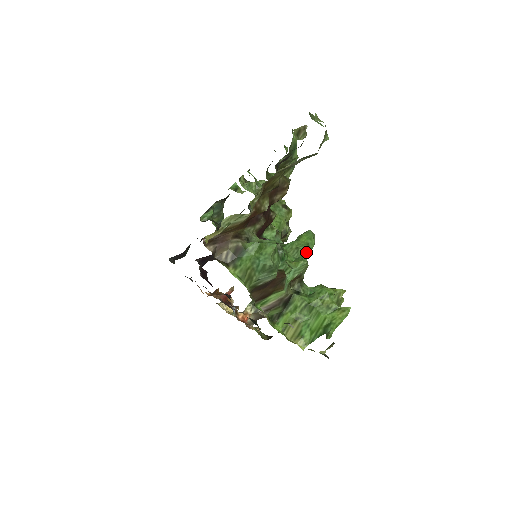
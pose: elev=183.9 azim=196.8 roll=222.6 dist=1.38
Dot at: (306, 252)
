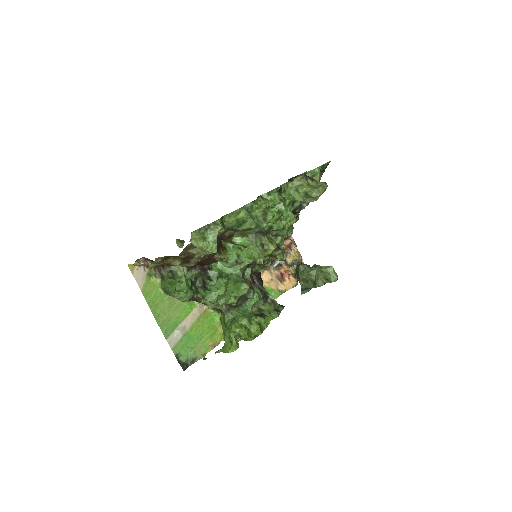
Dot at: (228, 297)
